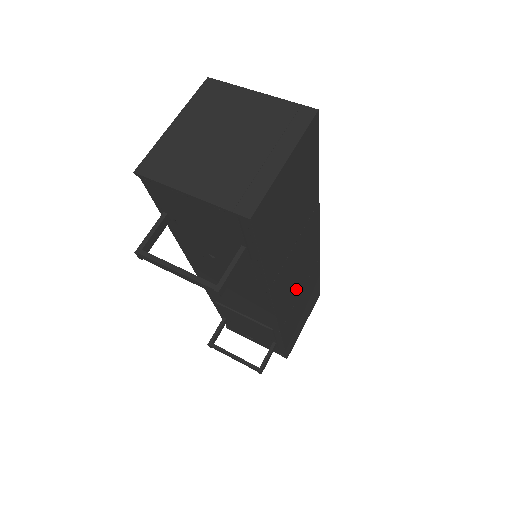
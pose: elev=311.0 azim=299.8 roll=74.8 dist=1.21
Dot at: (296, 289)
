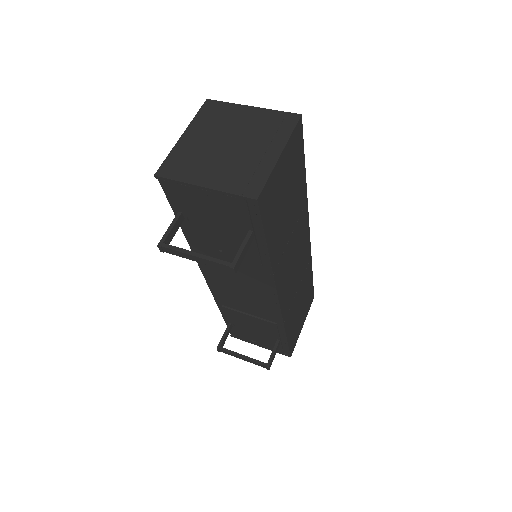
Dot at: (294, 283)
